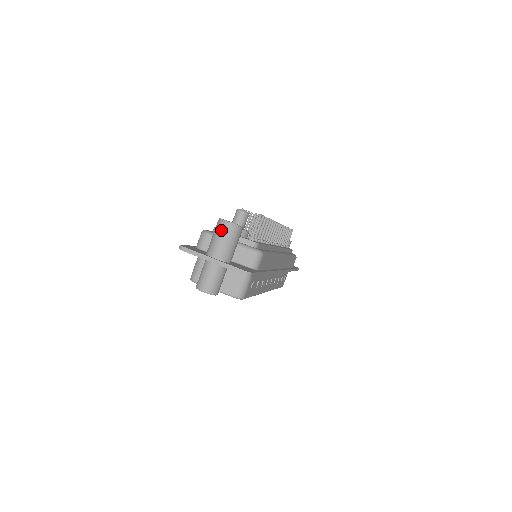
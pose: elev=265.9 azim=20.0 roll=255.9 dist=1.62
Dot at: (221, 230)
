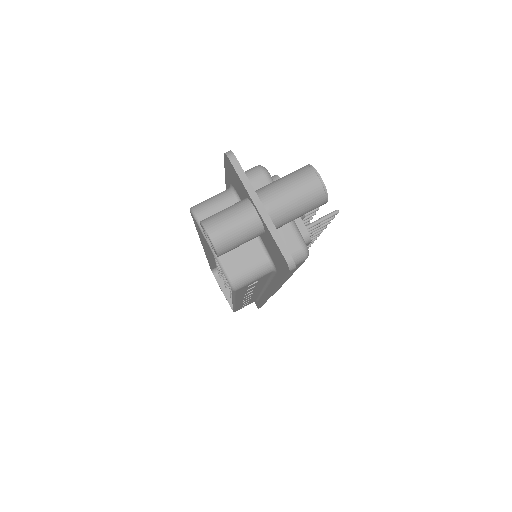
Dot at: (303, 179)
